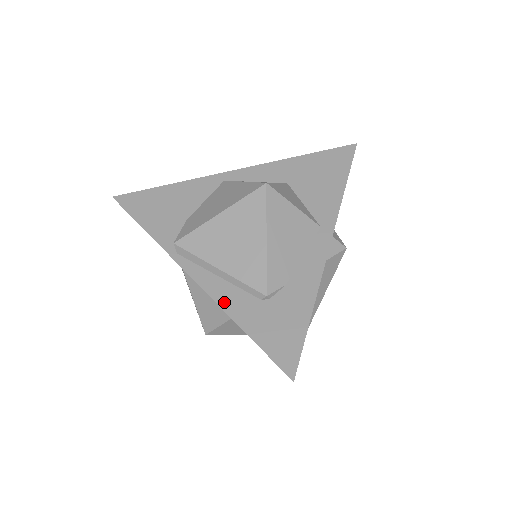
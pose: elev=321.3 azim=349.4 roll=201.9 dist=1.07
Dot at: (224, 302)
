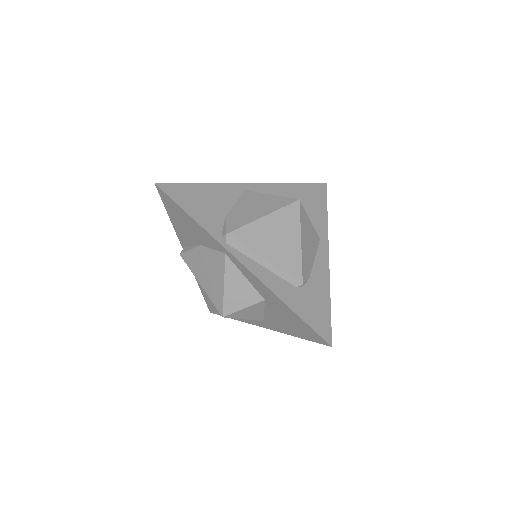
Dot at: (272, 286)
